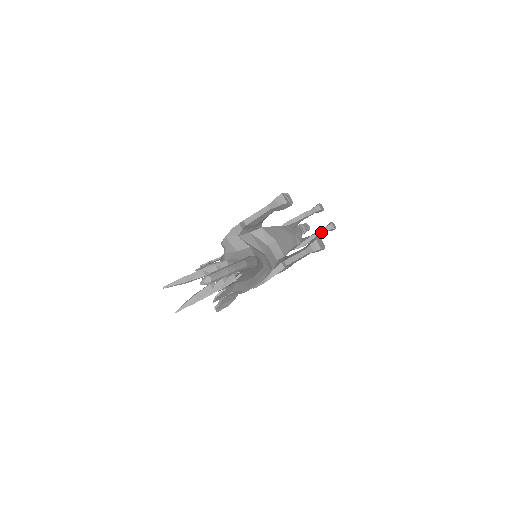
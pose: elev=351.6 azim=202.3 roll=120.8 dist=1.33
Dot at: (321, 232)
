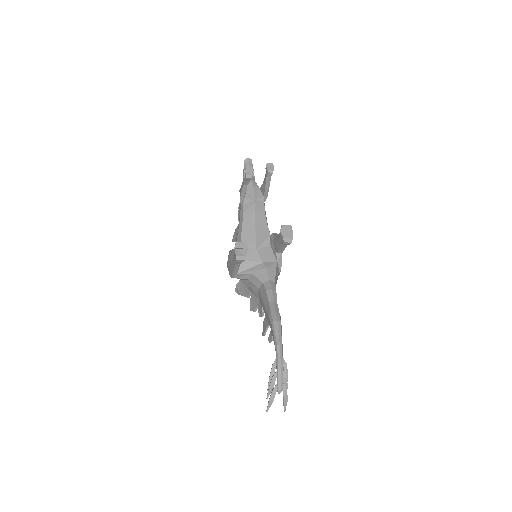
Dot at: (268, 181)
